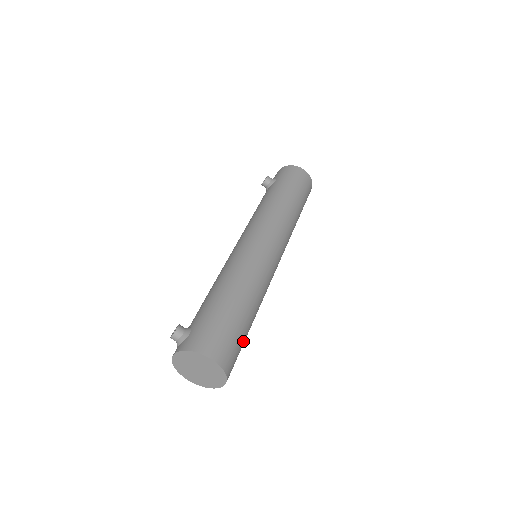
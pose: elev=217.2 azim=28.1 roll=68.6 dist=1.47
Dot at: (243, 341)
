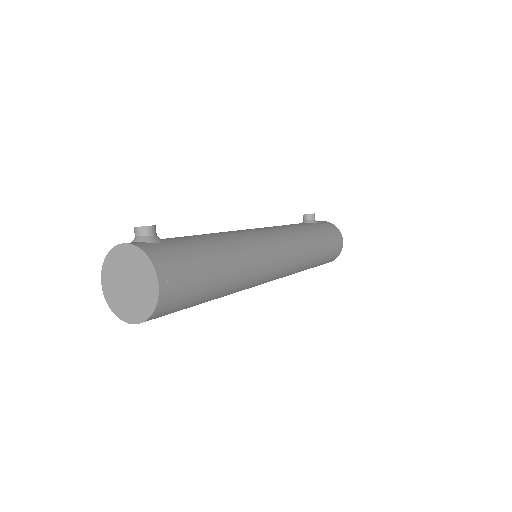
Dot at: (190, 305)
